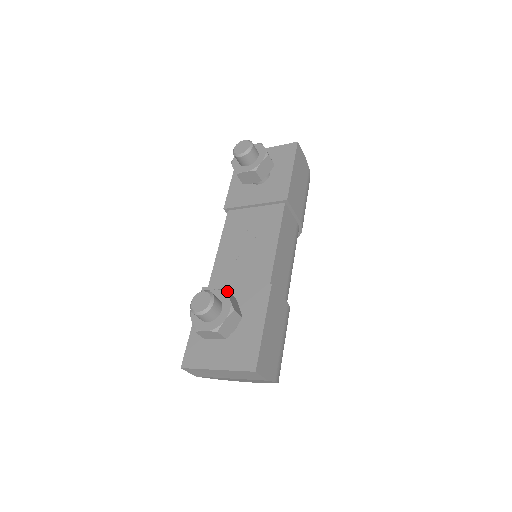
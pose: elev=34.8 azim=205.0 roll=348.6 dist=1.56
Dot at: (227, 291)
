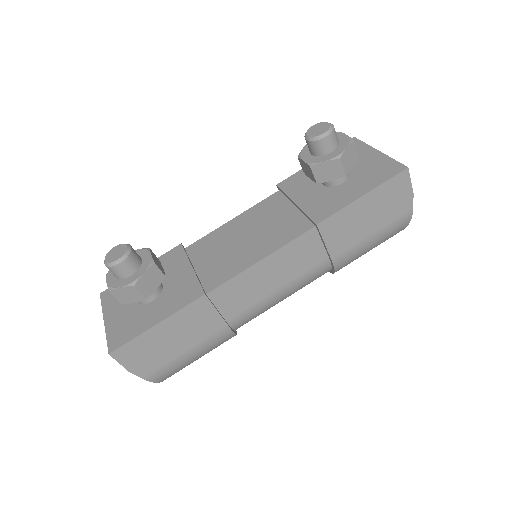
Dot at: (152, 264)
